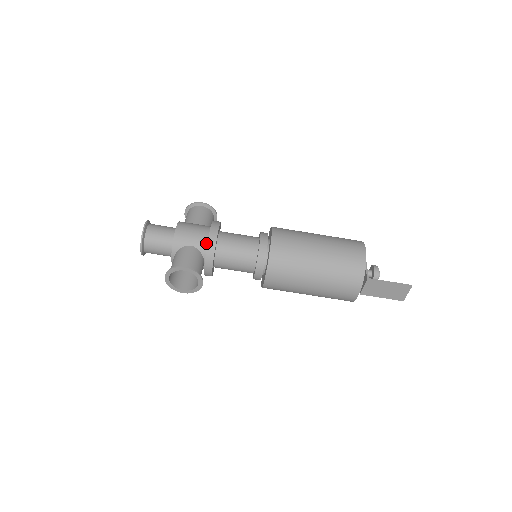
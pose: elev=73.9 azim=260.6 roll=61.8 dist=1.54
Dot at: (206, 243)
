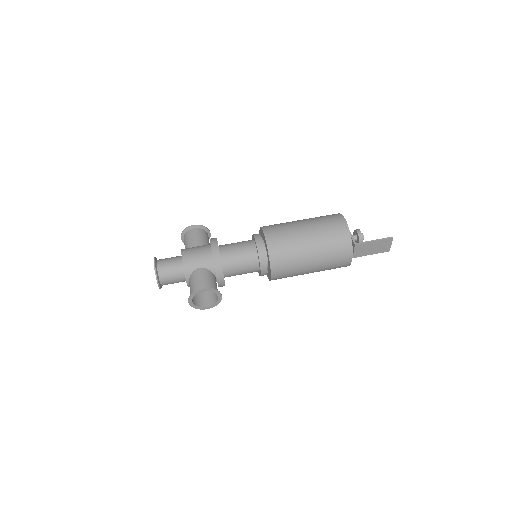
Dot at: (212, 261)
